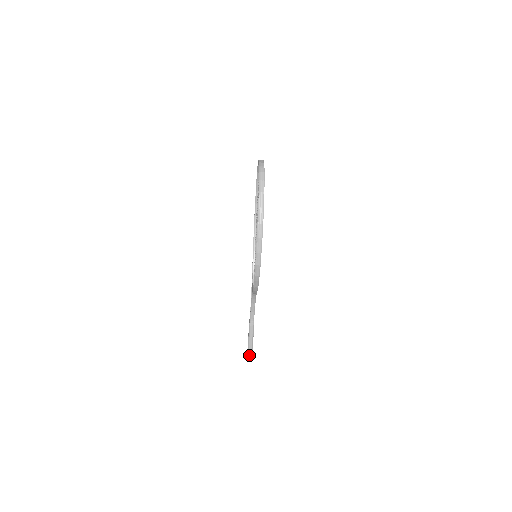
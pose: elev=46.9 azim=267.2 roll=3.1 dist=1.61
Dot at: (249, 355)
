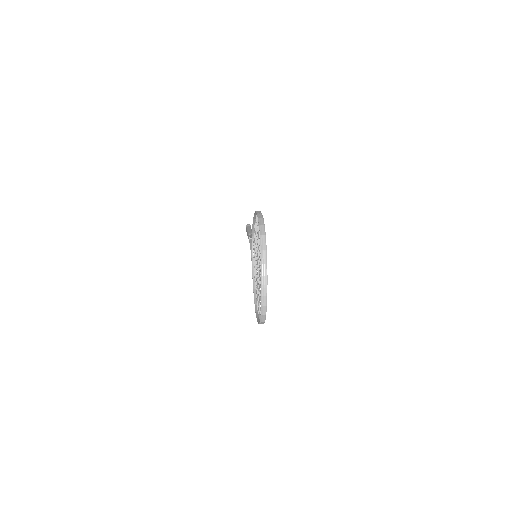
Dot at: occluded
